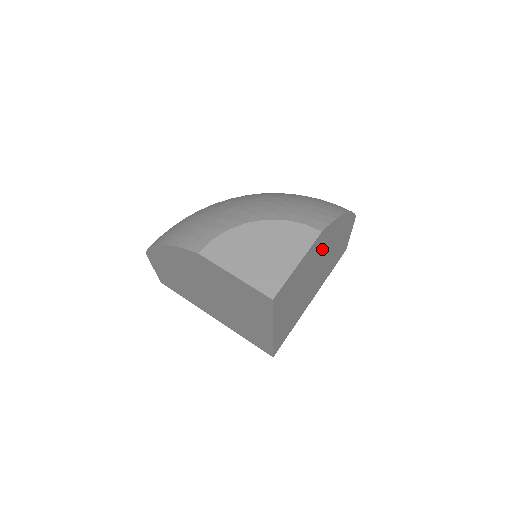
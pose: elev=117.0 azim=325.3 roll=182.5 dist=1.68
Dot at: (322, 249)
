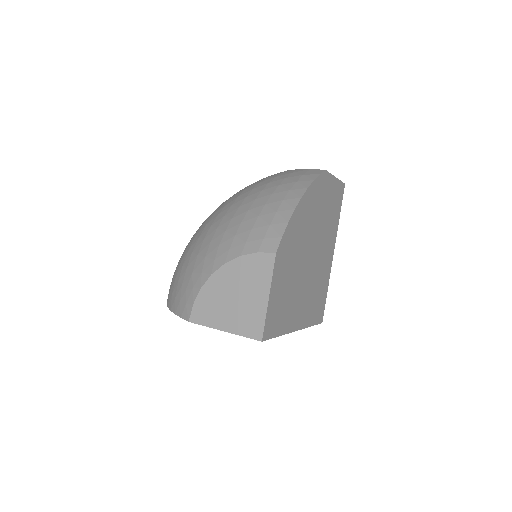
Dot at: (296, 246)
